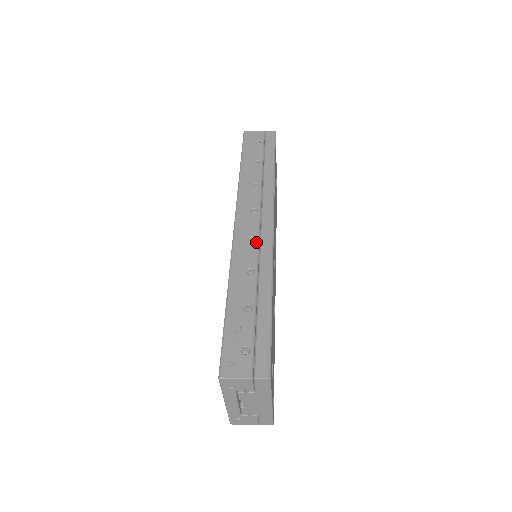
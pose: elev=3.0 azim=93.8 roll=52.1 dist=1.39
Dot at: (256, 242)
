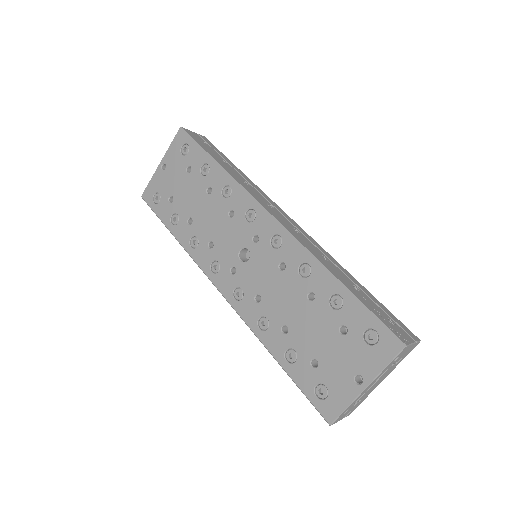
Dot at: (301, 234)
